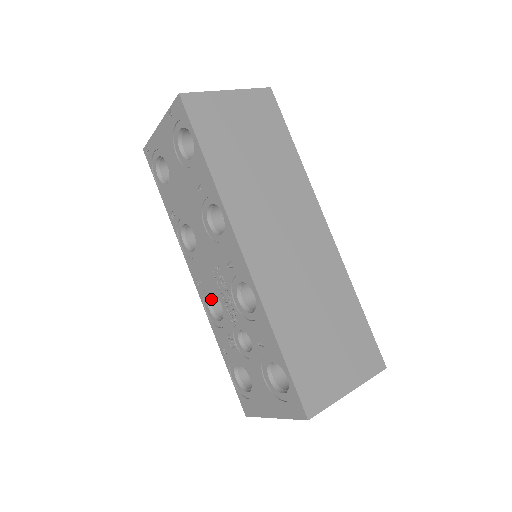
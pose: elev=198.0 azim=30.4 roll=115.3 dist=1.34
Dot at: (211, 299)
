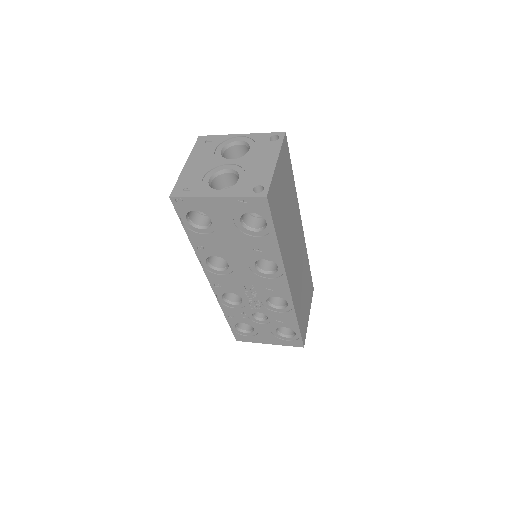
Dot at: (224, 292)
